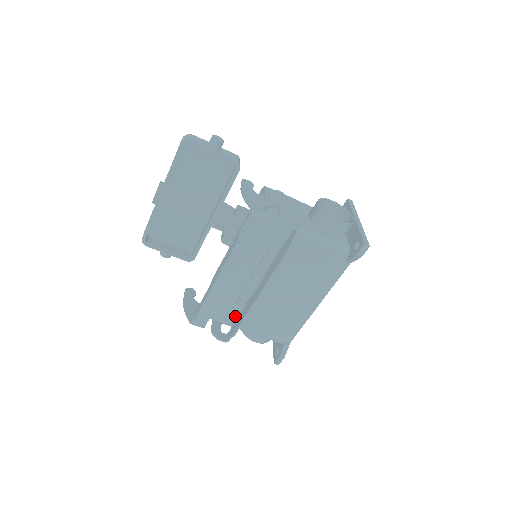
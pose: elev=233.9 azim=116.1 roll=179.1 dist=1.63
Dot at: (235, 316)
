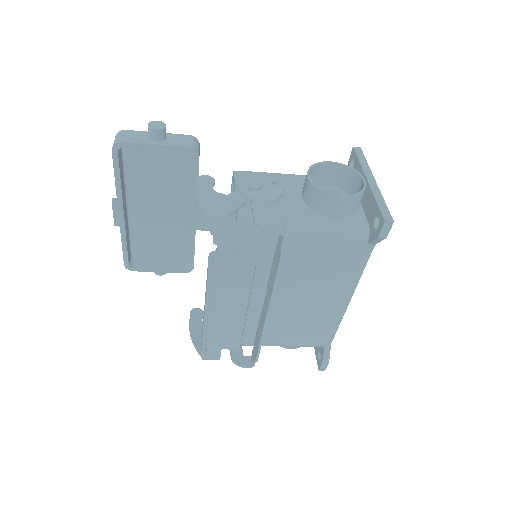
Dot at: (252, 336)
